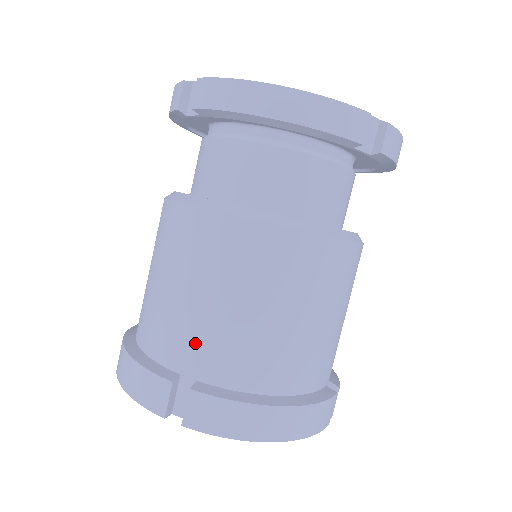
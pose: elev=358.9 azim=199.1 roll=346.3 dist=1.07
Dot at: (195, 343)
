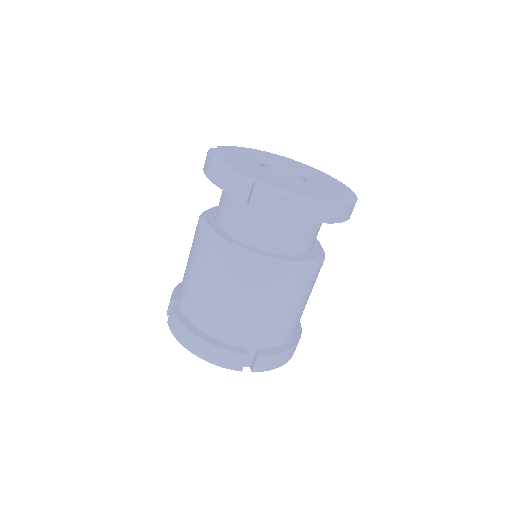
Dot at: (257, 332)
